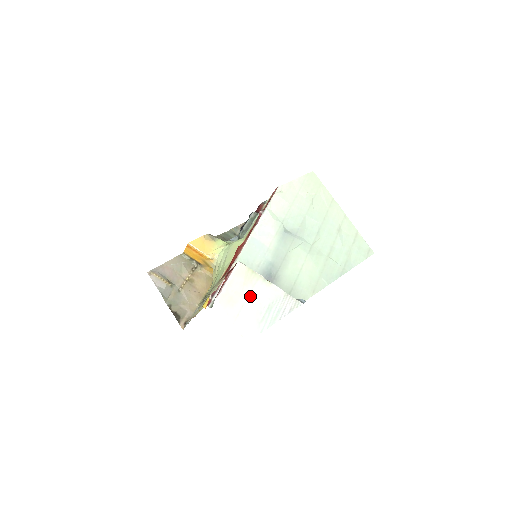
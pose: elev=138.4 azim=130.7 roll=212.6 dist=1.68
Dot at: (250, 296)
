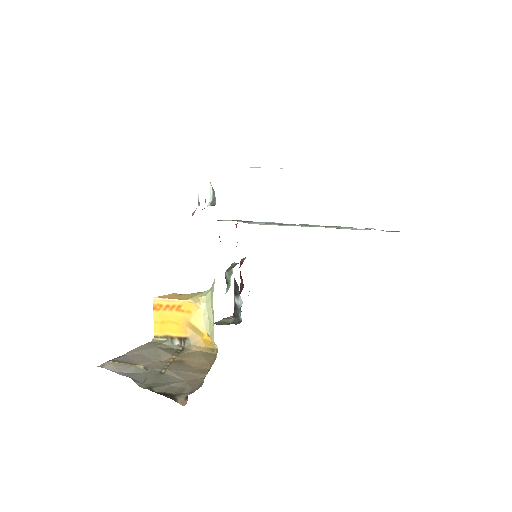
Dot at: occluded
